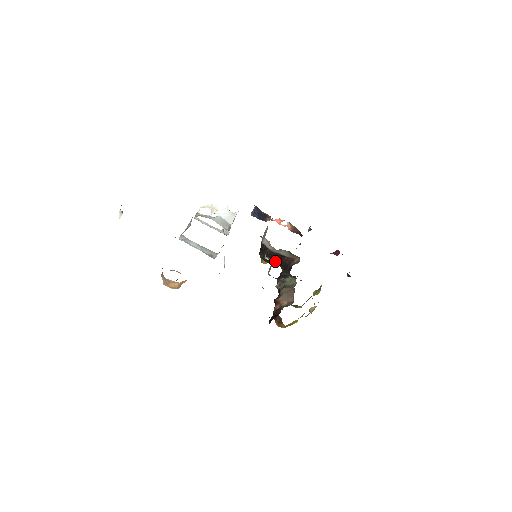
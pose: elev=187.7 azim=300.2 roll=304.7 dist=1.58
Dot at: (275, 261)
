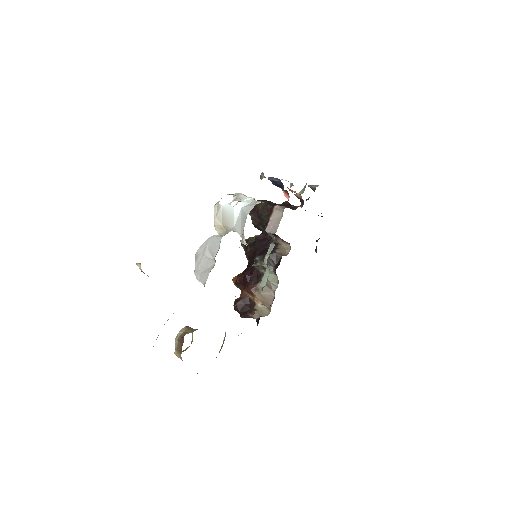
Dot at: occluded
